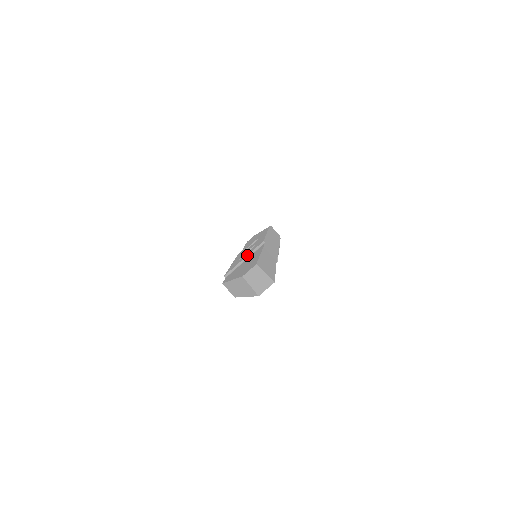
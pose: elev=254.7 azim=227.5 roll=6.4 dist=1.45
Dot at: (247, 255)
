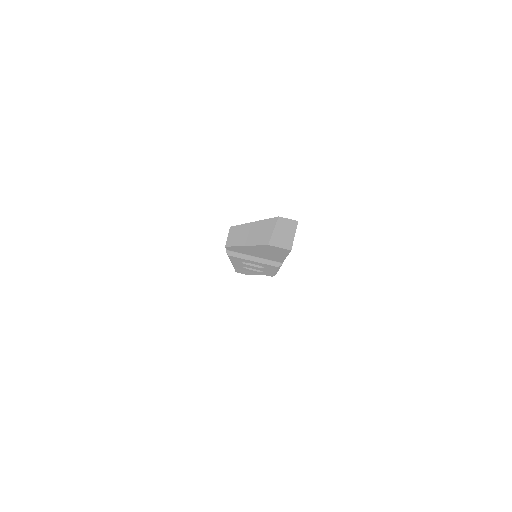
Dot at: occluded
